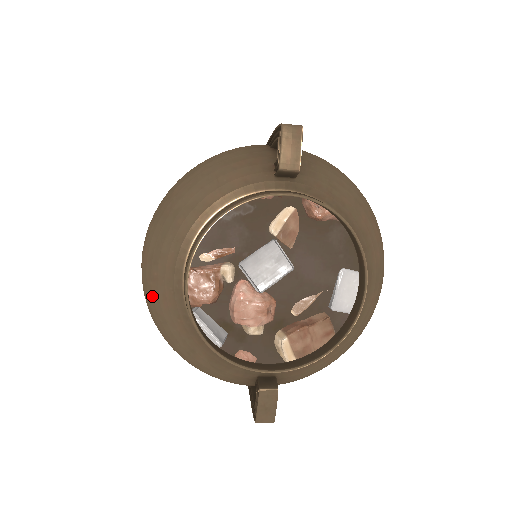
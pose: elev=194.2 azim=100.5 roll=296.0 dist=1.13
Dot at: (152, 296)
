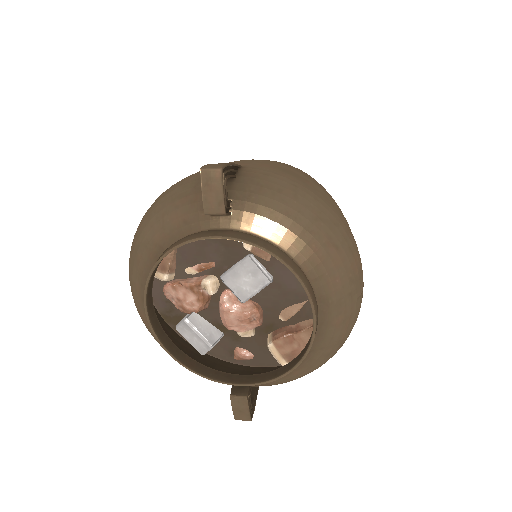
Dot at: (138, 312)
